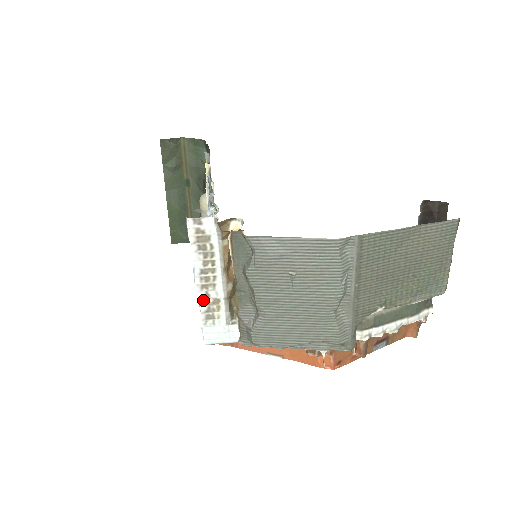
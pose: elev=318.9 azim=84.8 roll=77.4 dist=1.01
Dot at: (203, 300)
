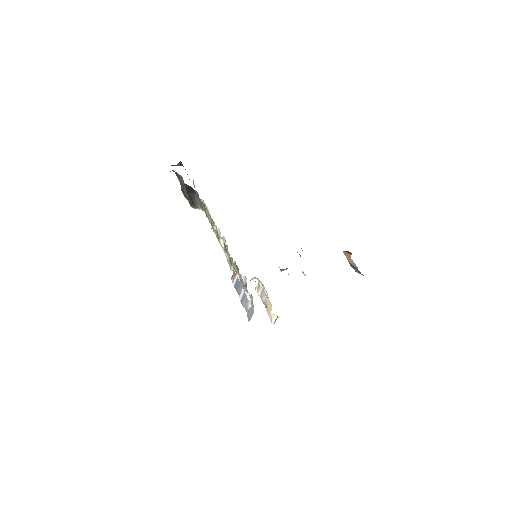
Dot at: occluded
